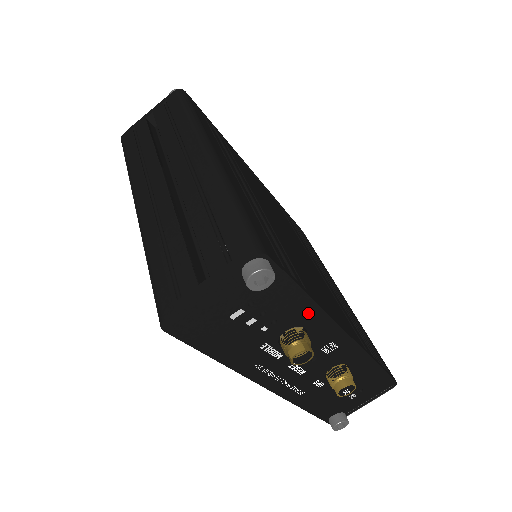
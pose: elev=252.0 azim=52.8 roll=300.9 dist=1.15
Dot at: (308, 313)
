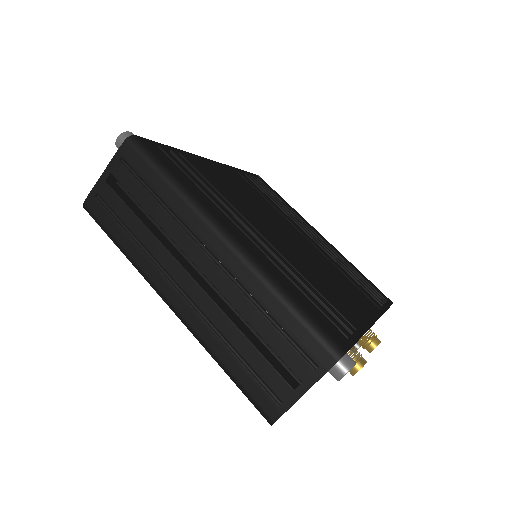
Dot at: occluded
